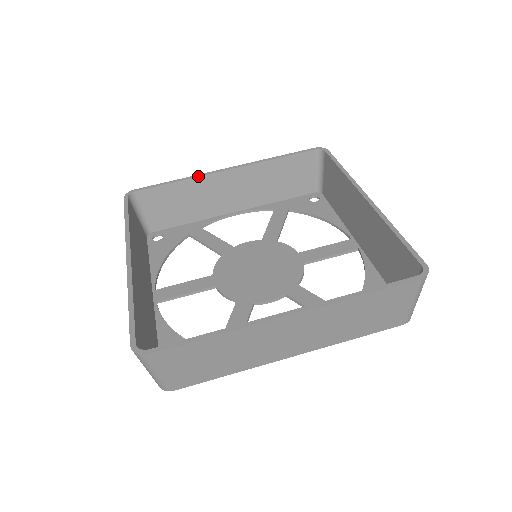
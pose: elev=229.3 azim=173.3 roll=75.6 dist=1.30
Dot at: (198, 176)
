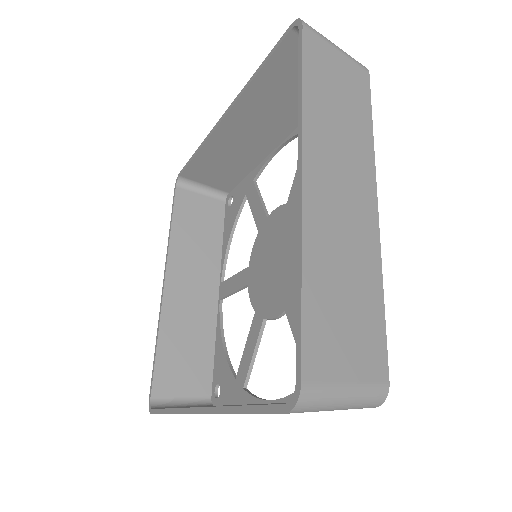
Dot at: (206, 140)
